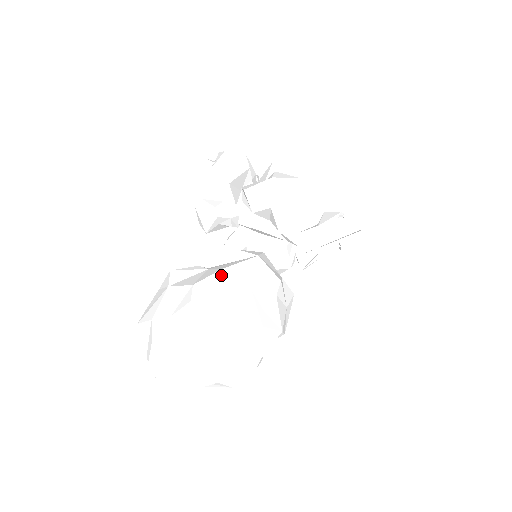
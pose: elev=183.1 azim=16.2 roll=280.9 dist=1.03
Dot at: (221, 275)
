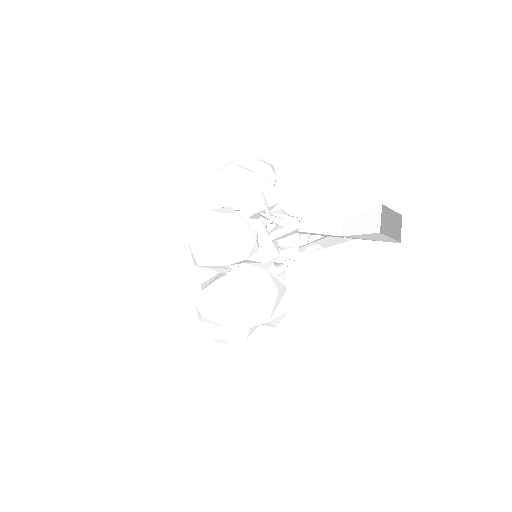
Dot at: (213, 286)
